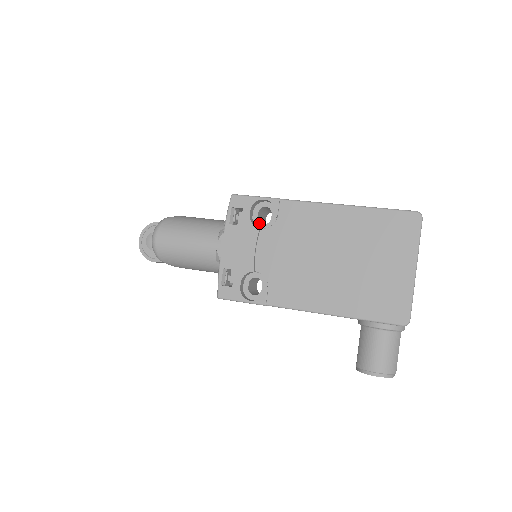
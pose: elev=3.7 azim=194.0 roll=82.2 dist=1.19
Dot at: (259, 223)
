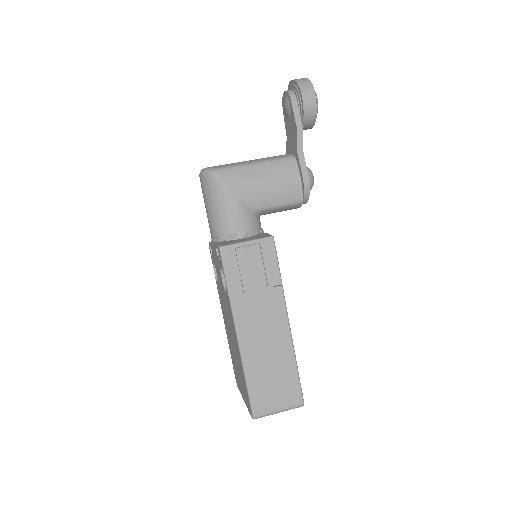
Dot at: occluded
